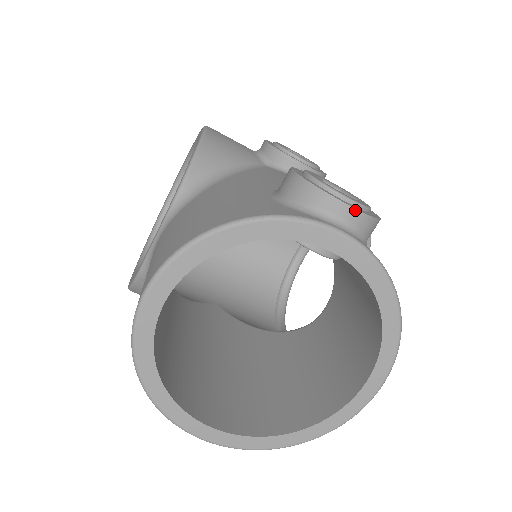
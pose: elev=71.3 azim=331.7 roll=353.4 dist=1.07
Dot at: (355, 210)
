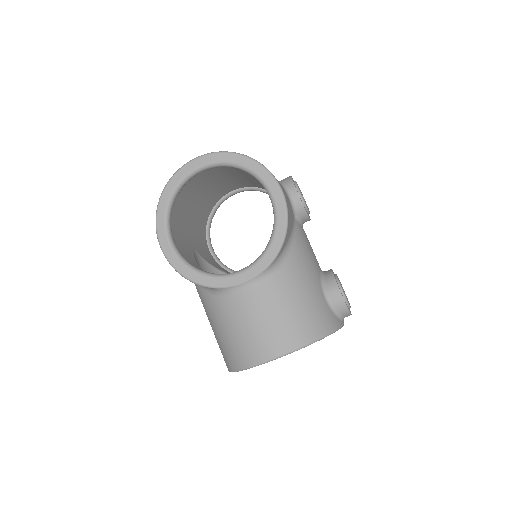
Dot at: occluded
